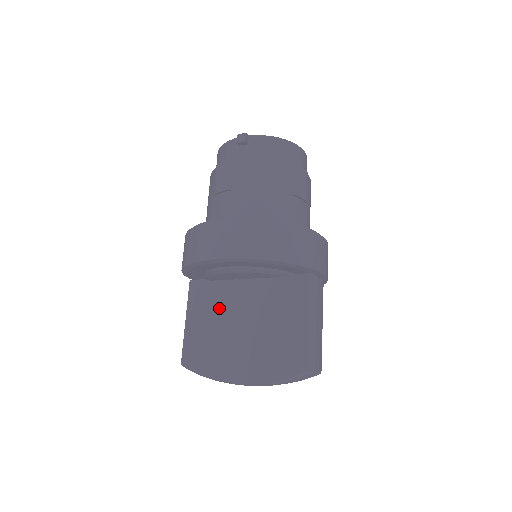
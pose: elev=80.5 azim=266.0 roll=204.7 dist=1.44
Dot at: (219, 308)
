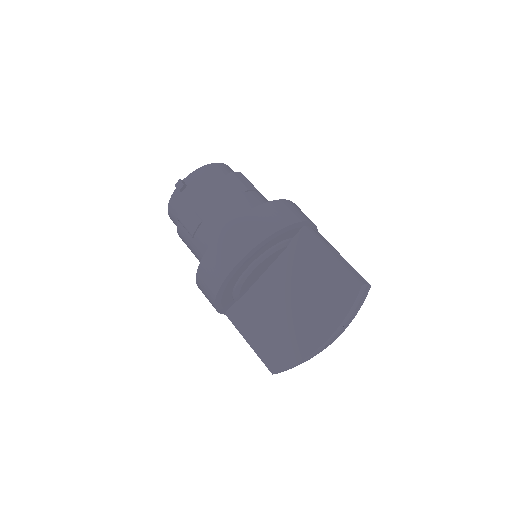
Dot at: (263, 309)
